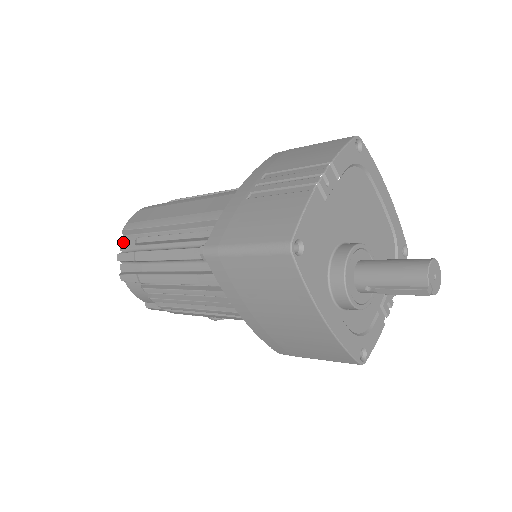
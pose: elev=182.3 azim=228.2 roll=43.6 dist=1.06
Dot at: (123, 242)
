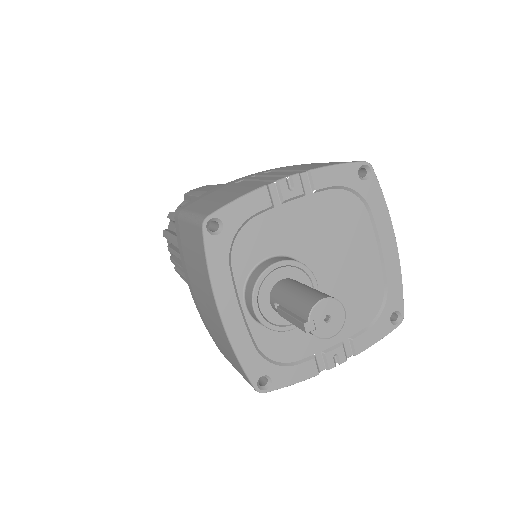
Dot at: occluded
